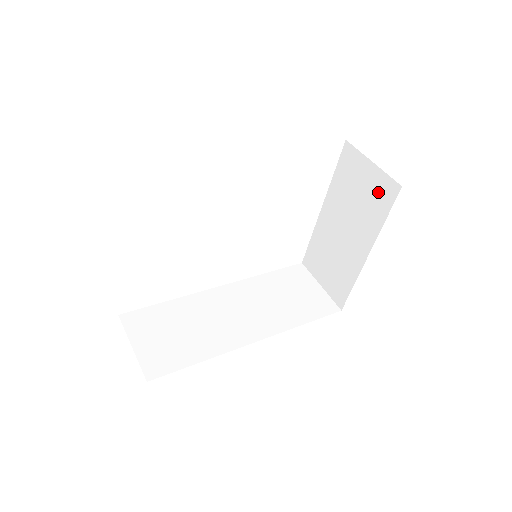
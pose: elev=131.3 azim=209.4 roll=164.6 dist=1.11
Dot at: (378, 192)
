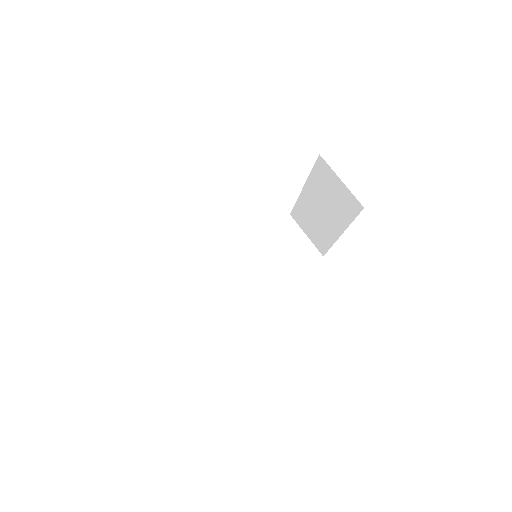
Dot at: (347, 202)
